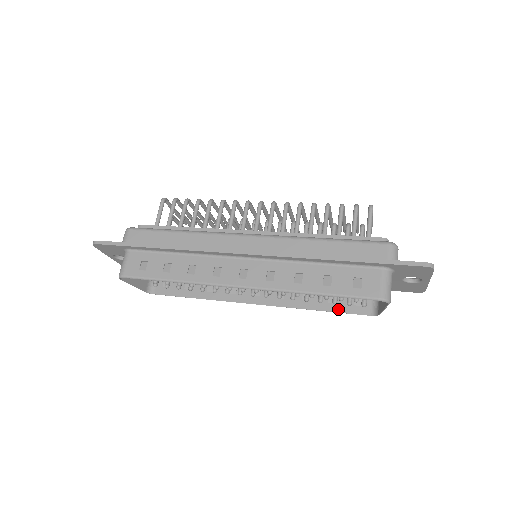
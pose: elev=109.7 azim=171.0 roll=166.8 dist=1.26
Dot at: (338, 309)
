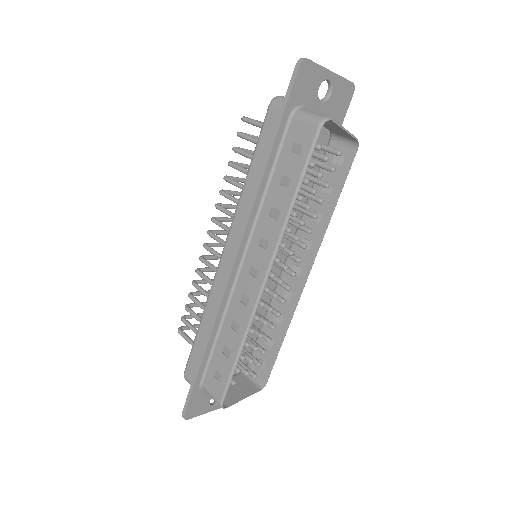
Dot at: (340, 185)
